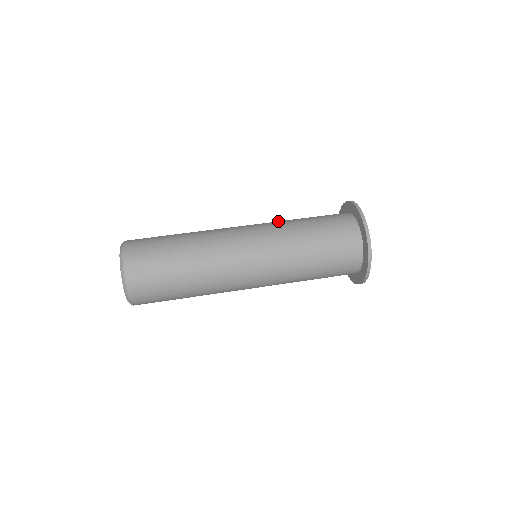
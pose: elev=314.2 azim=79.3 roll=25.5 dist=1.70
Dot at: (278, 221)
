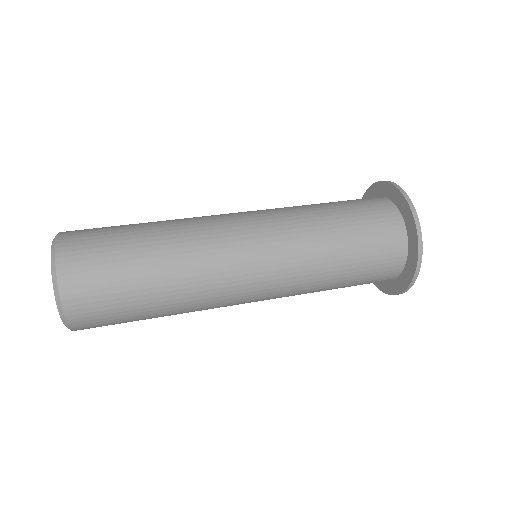
Dot at: occluded
